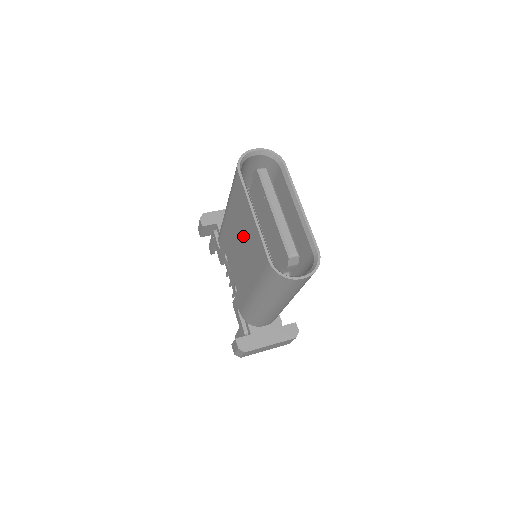
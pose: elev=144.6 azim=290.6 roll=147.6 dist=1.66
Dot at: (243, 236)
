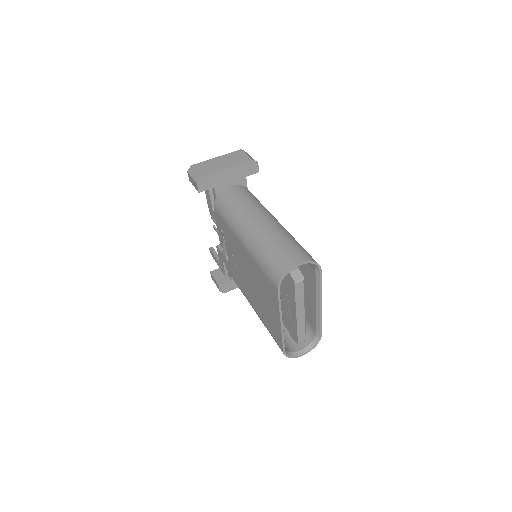
Dot at: (259, 293)
